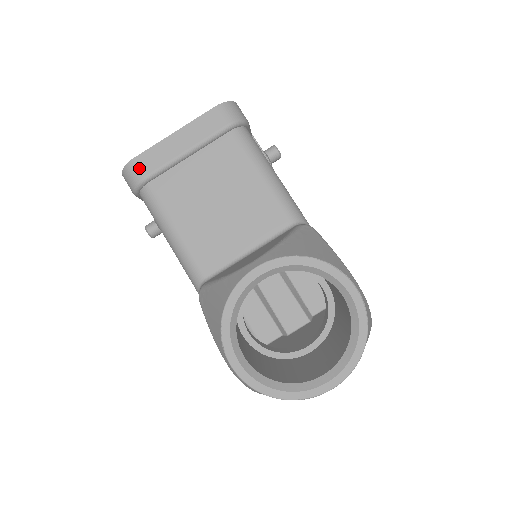
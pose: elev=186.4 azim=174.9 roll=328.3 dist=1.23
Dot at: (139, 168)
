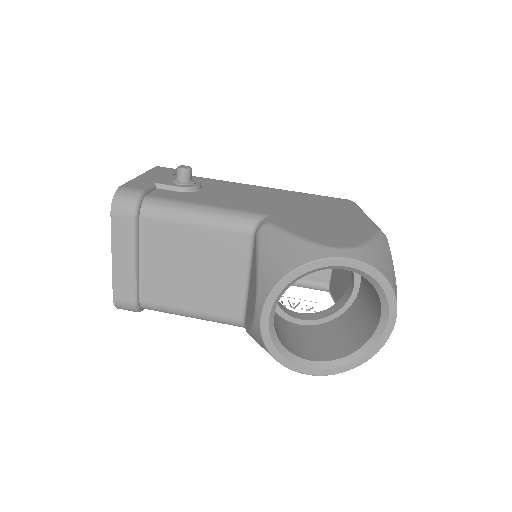
Dot at: (123, 301)
